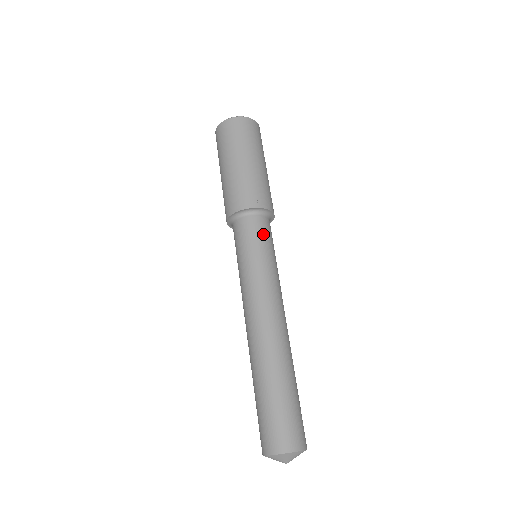
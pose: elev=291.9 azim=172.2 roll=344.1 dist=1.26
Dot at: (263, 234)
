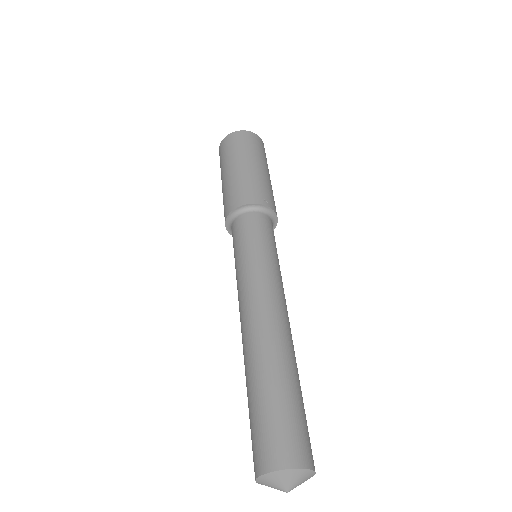
Dot at: (270, 232)
